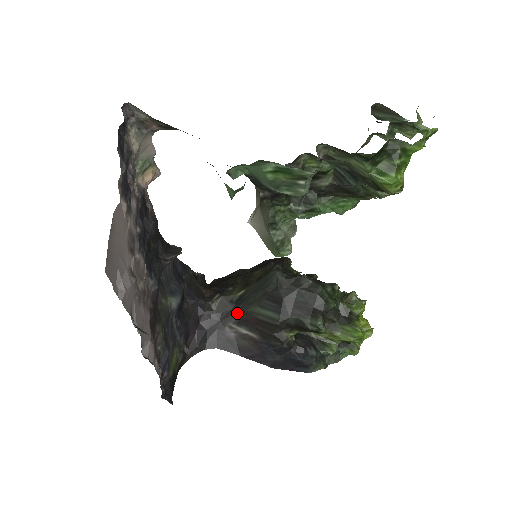
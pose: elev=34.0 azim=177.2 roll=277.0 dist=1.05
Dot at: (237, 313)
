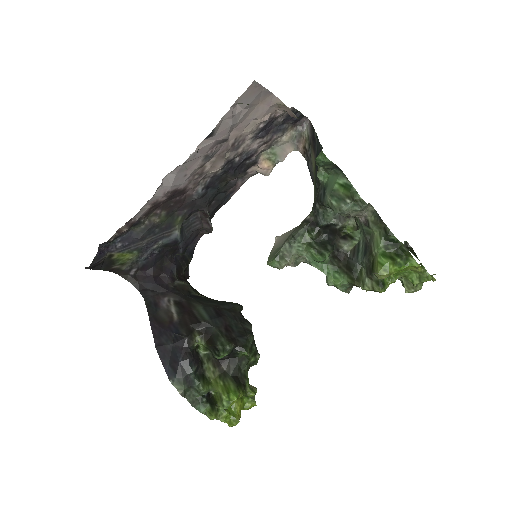
Dot at: (185, 298)
